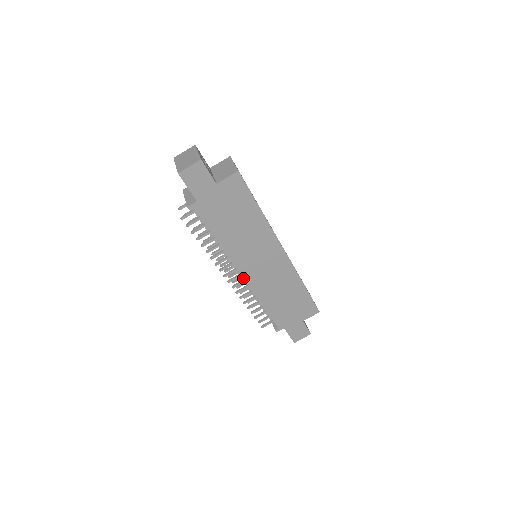
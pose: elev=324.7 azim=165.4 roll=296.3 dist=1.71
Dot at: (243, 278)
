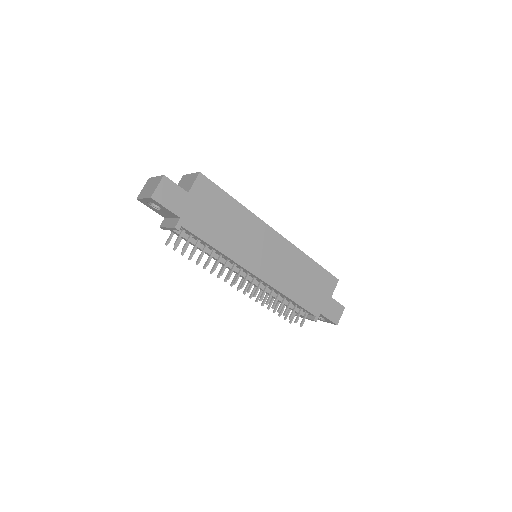
Dot at: (258, 278)
